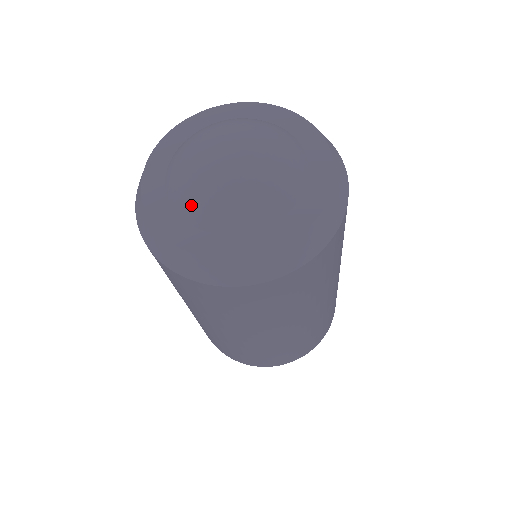
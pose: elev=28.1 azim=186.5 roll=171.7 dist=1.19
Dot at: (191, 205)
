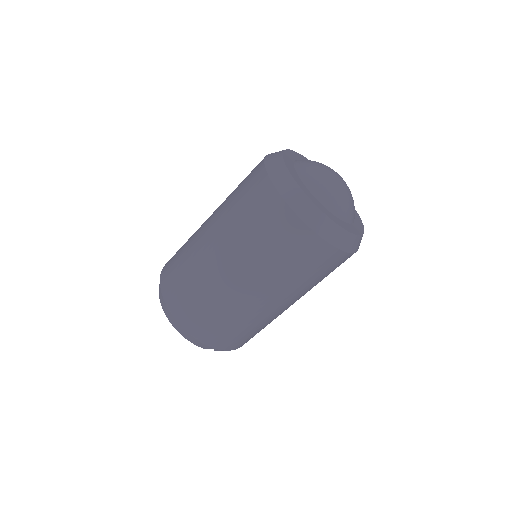
Dot at: (305, 162)
